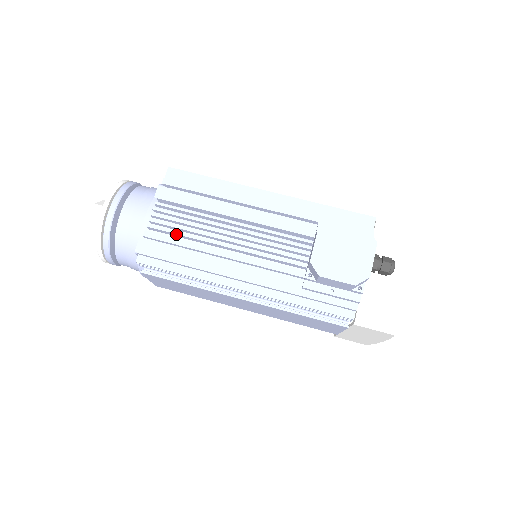
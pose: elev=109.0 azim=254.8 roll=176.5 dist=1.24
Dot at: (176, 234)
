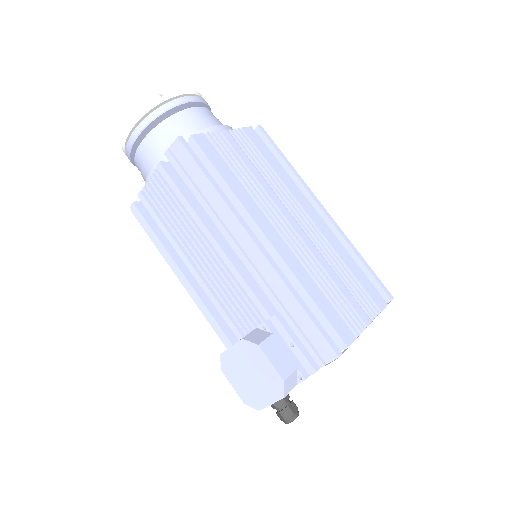
Dot at: (162, 214)
